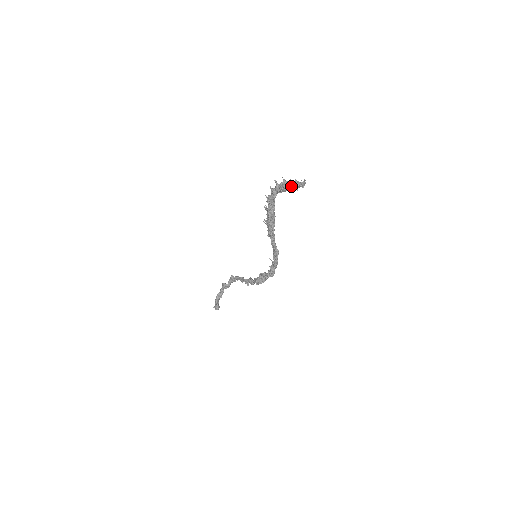
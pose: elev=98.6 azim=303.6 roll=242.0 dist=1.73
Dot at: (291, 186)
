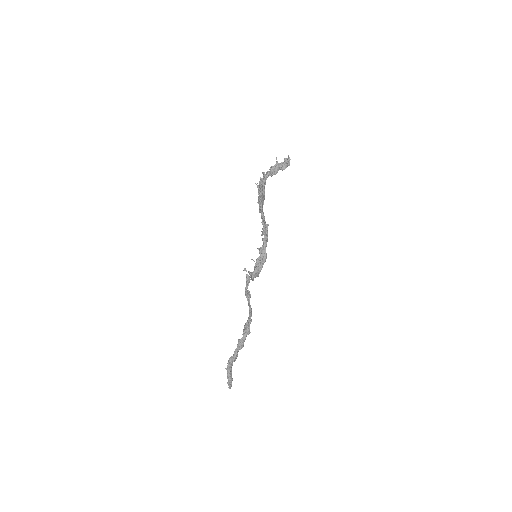
Dot at: (278, 166)
